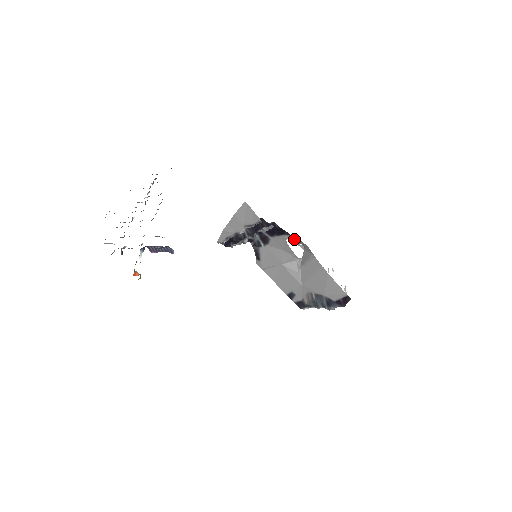
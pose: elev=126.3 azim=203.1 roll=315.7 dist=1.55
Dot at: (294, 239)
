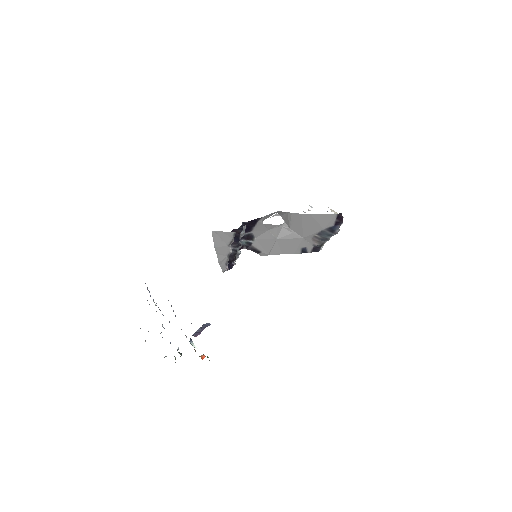
Dot at: (266, 217)
